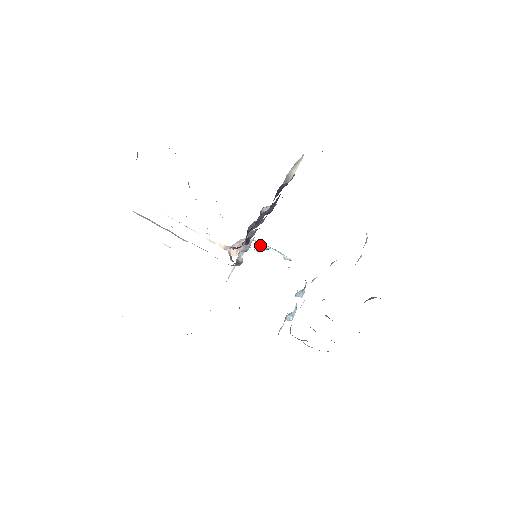
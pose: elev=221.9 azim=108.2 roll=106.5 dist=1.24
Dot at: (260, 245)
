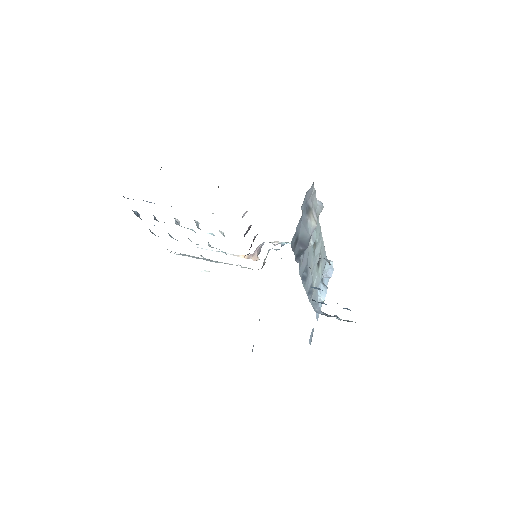
Dot at: occluded
